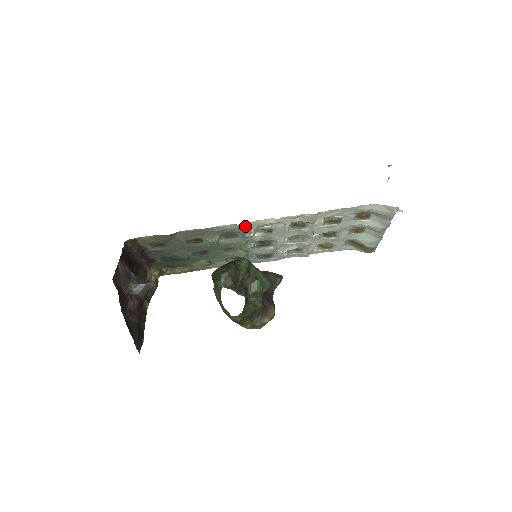
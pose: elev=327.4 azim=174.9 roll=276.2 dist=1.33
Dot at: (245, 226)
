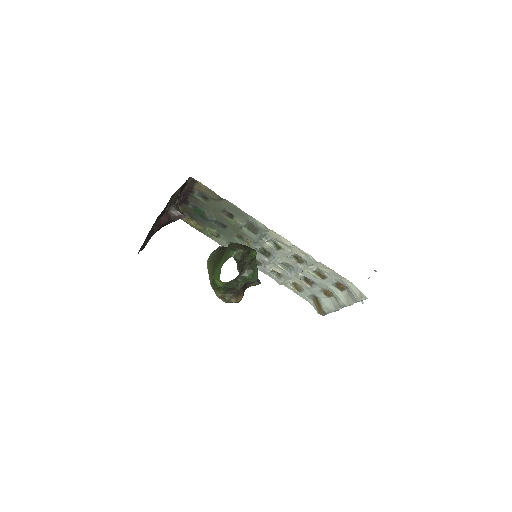
Dot at: (269, 232)
